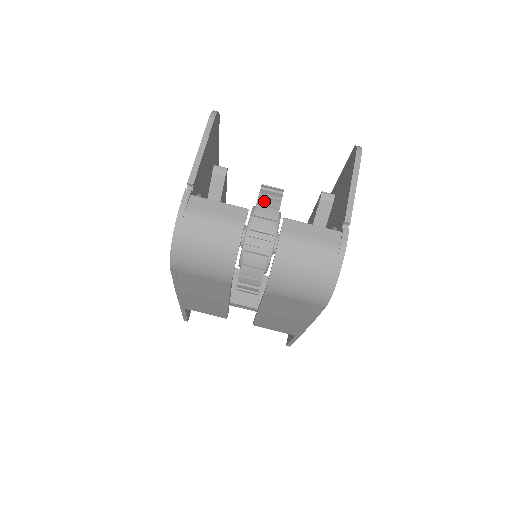
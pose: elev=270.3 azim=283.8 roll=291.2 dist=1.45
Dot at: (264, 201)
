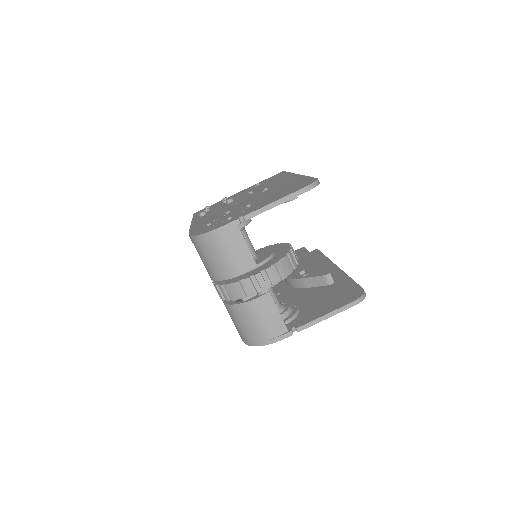
Dot at: (270, 273)
